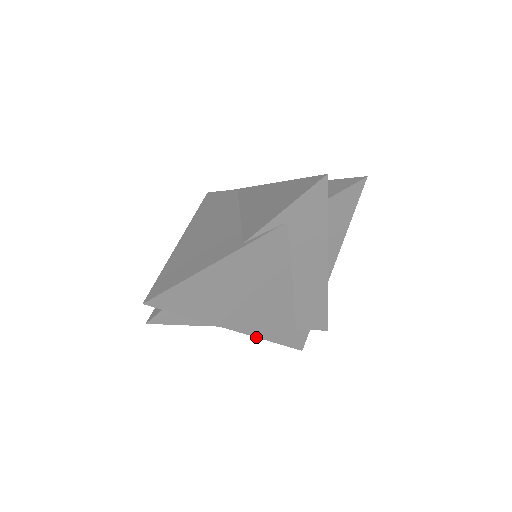
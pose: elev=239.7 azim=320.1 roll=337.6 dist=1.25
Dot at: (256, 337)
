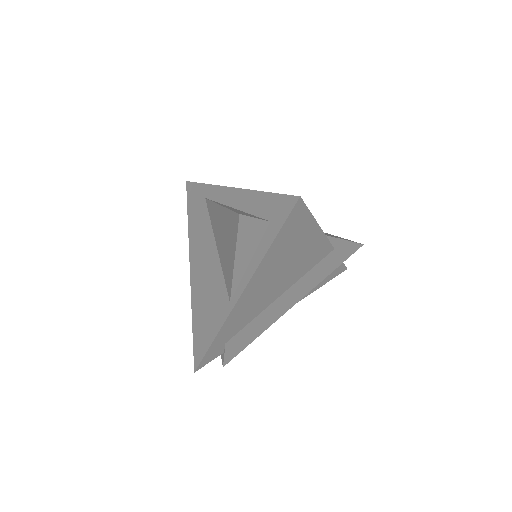
Dot at: (226, 319)
